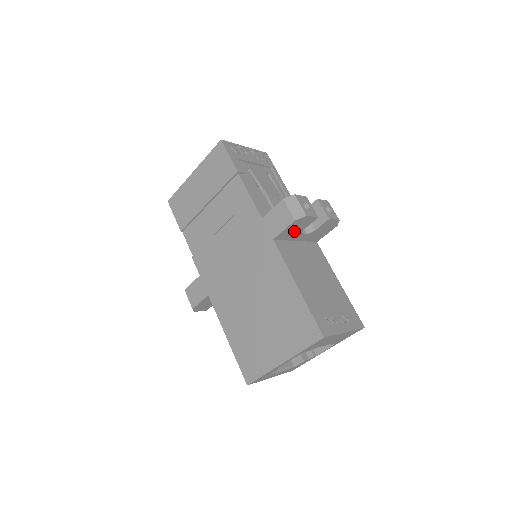
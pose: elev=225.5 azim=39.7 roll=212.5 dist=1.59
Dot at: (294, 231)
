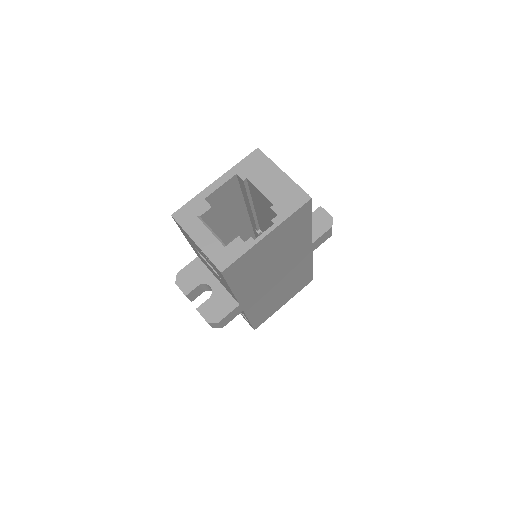
Dot at: occluded
